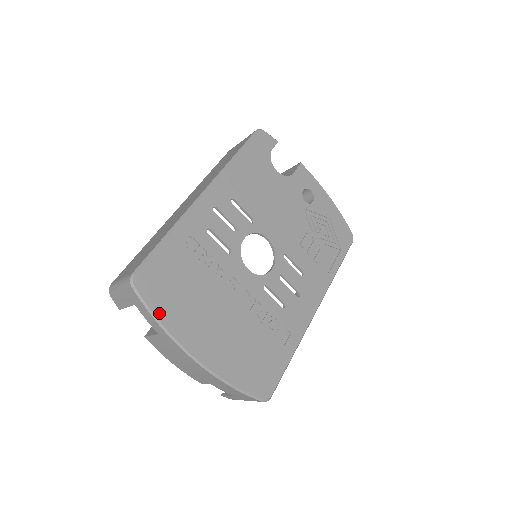
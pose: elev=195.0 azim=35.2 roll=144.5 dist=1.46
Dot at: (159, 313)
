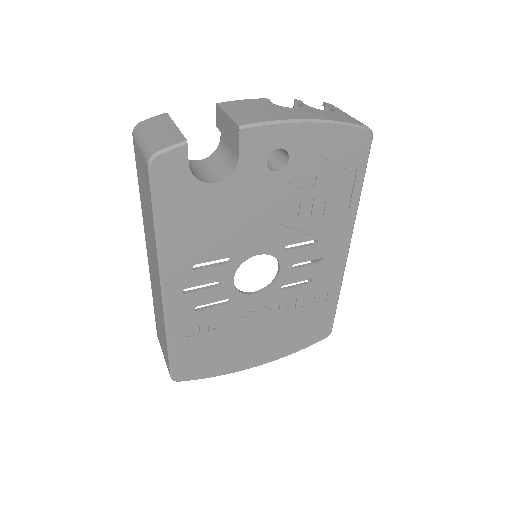
Dot at: (210, 375)
